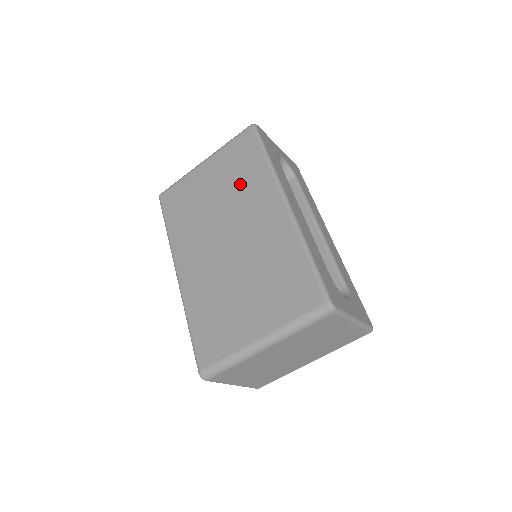
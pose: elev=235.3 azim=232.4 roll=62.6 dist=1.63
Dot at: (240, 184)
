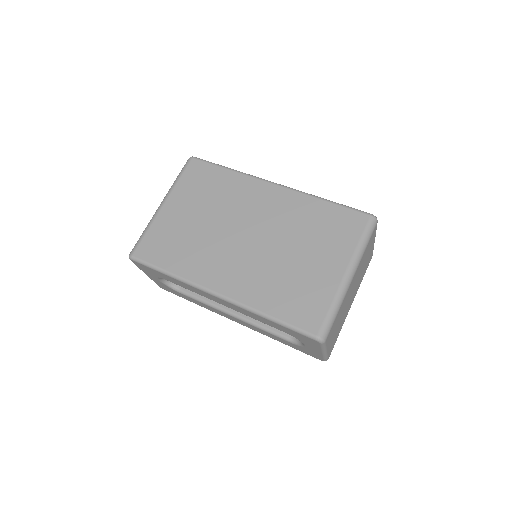
Dot at: (221, 196)
